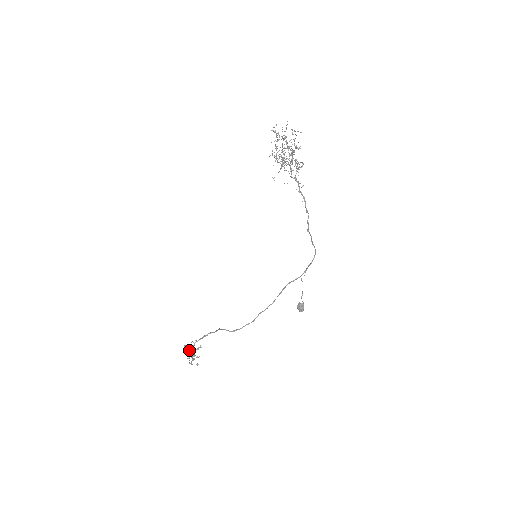
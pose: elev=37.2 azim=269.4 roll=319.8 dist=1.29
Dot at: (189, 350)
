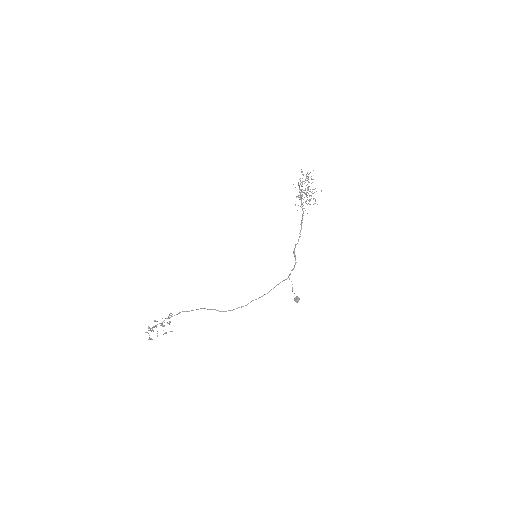
Dot at: (162, 325)
